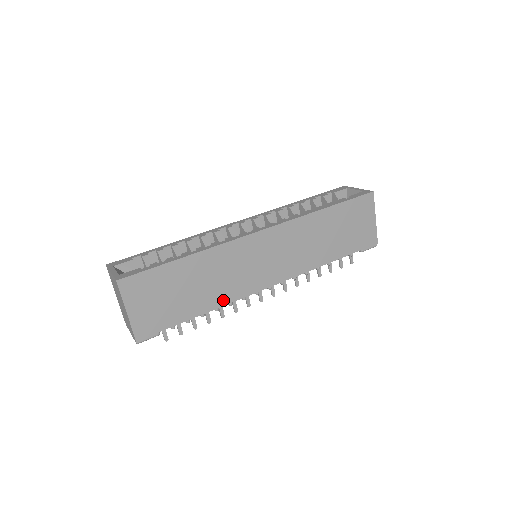
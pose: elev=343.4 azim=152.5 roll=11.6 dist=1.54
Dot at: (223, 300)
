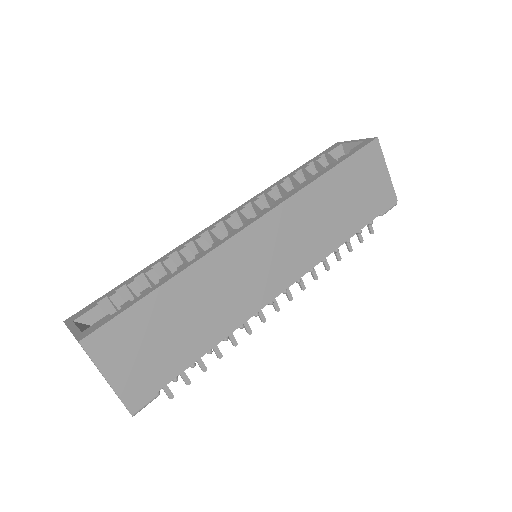
Dot at: (230, 324)
